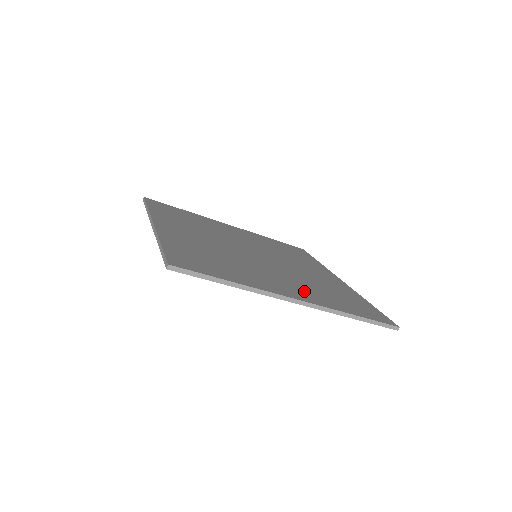
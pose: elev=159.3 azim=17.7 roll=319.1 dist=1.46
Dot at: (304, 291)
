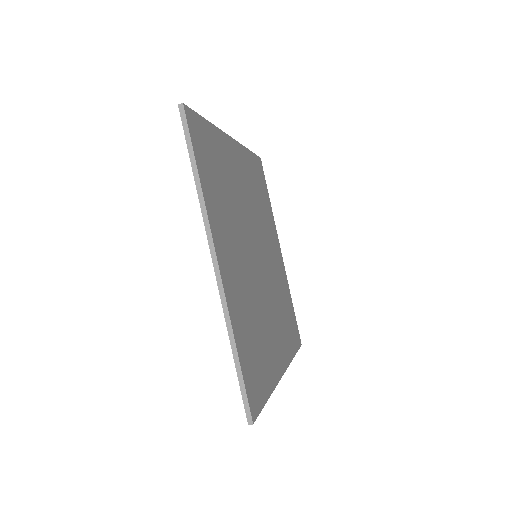
Dot at: (236, 286)
